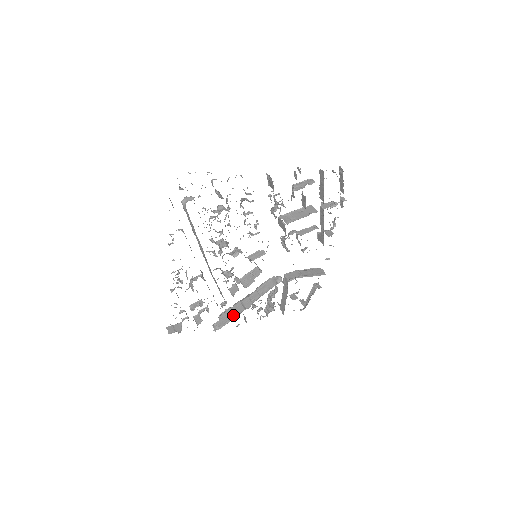
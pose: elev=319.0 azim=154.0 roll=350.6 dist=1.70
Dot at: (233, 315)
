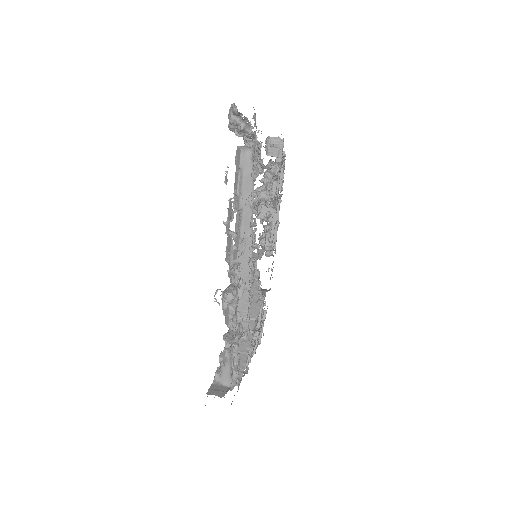
Dot at: (242, 355)
